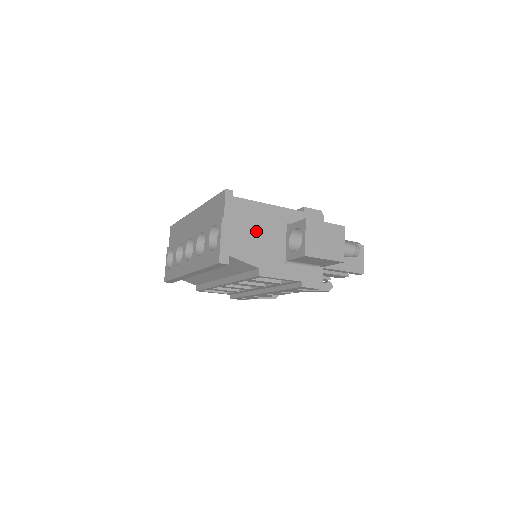
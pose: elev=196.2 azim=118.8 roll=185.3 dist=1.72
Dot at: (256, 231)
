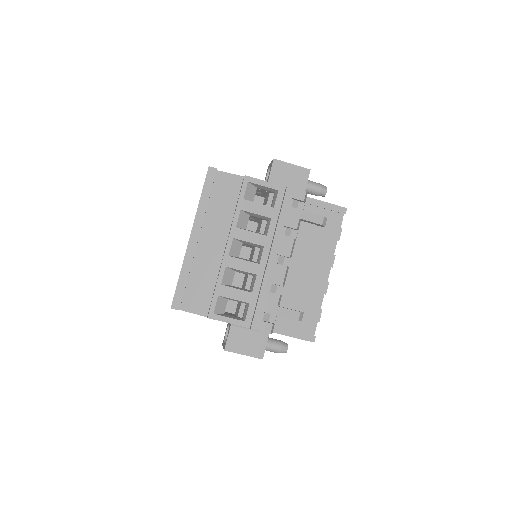
Dot at: occluded
